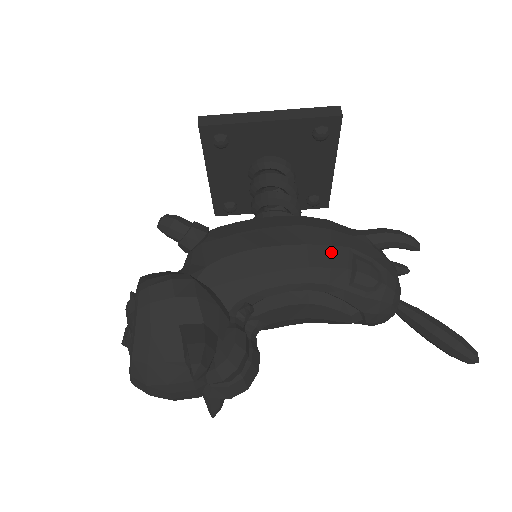
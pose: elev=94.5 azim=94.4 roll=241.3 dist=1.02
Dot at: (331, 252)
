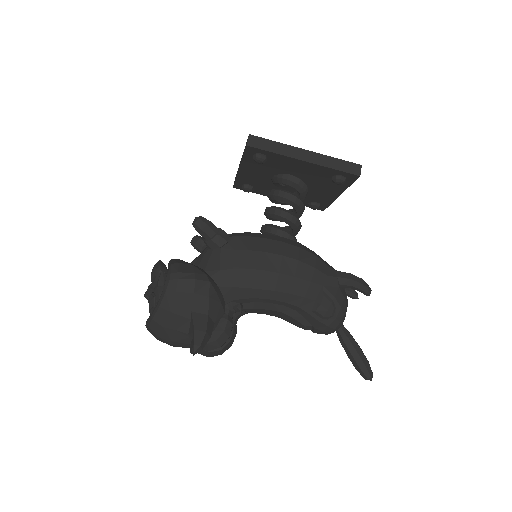
Dot at: (309, 287)
